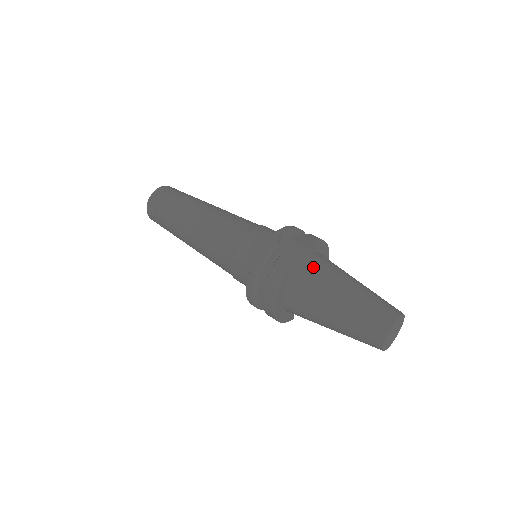
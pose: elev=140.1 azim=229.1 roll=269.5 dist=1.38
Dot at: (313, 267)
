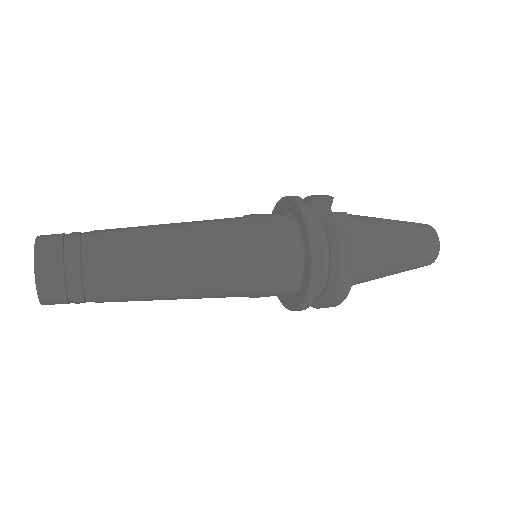
Dot at: (353, 222)
